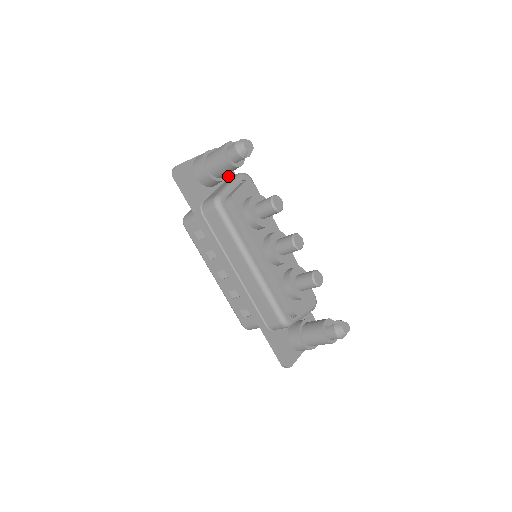
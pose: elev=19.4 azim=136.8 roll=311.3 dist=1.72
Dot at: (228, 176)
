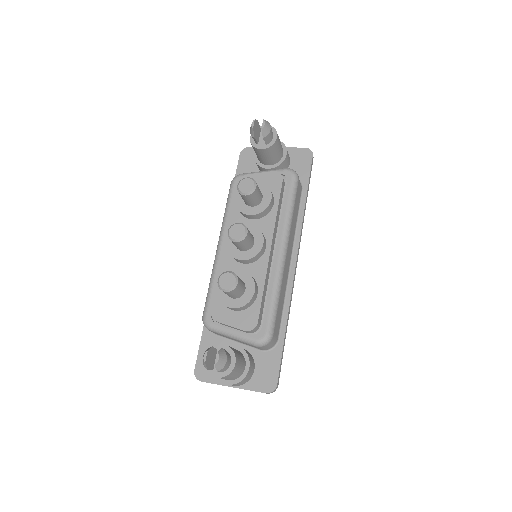
Dot at: occluded
